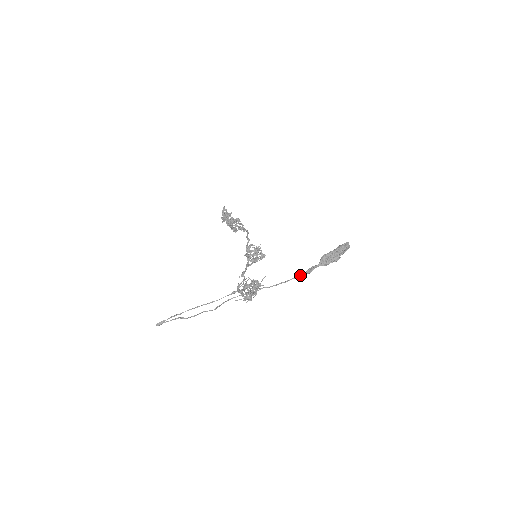
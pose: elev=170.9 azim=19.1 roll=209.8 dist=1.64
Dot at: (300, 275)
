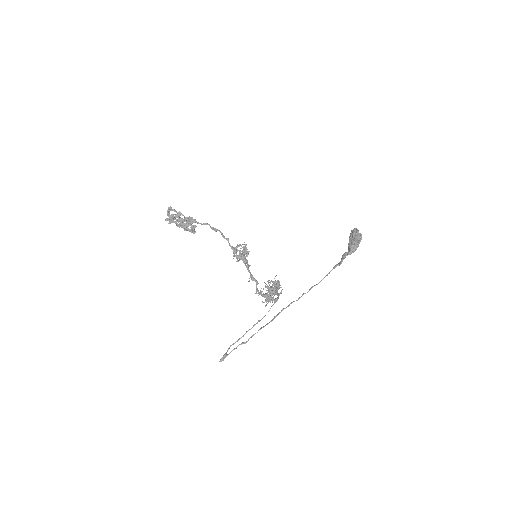
Dot at: (335, 267)
